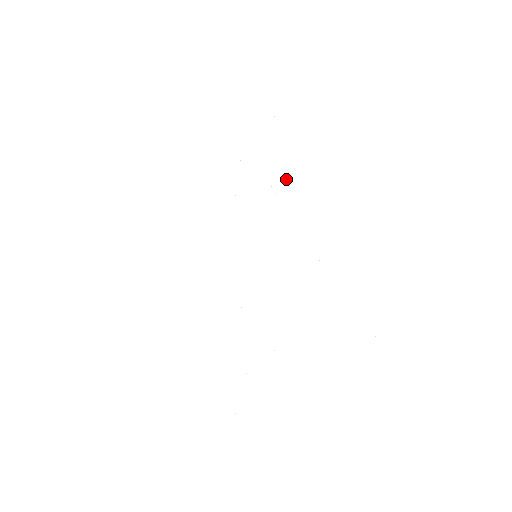
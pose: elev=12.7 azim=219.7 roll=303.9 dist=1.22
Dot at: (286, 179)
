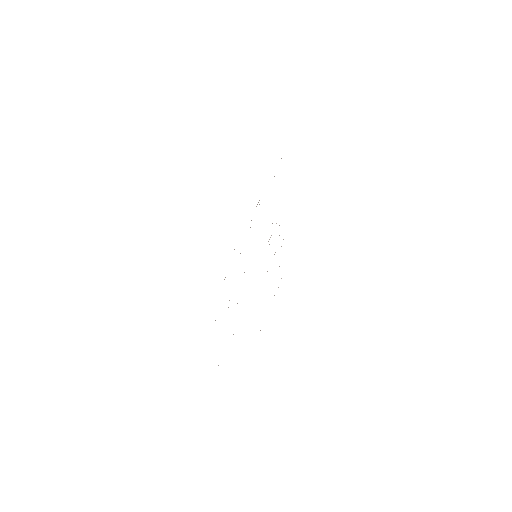
Dot at: occluded
